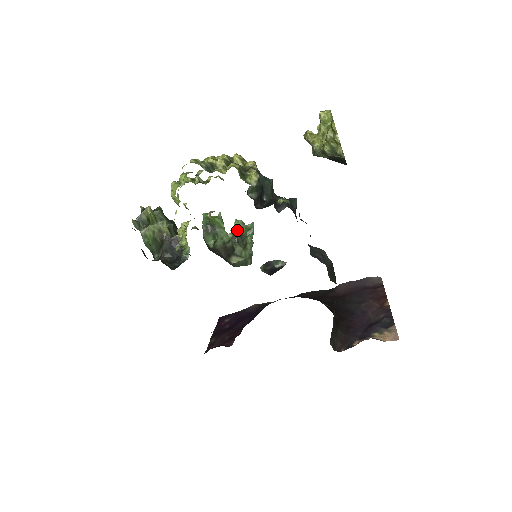
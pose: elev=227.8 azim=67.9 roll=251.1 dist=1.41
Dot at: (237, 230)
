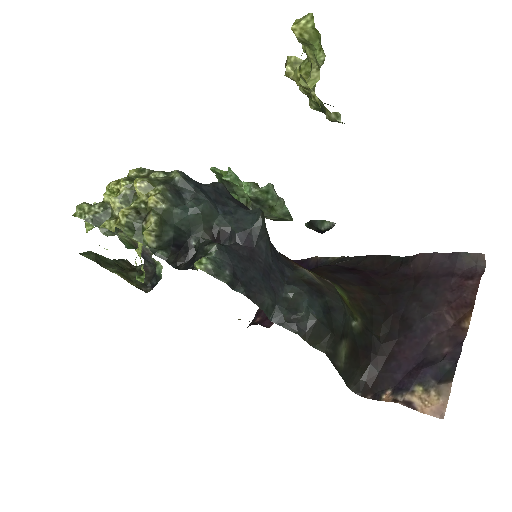
Dot at: (249, 196)
